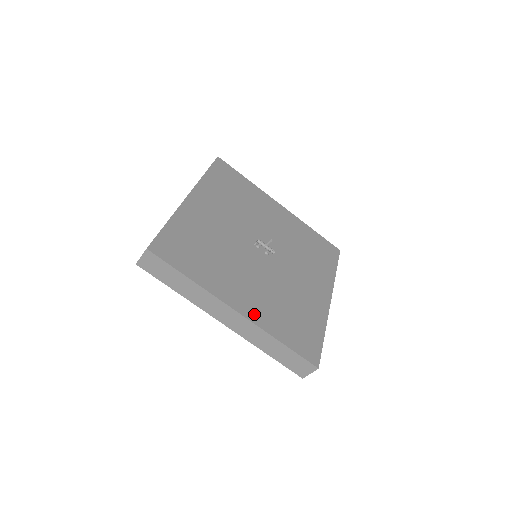
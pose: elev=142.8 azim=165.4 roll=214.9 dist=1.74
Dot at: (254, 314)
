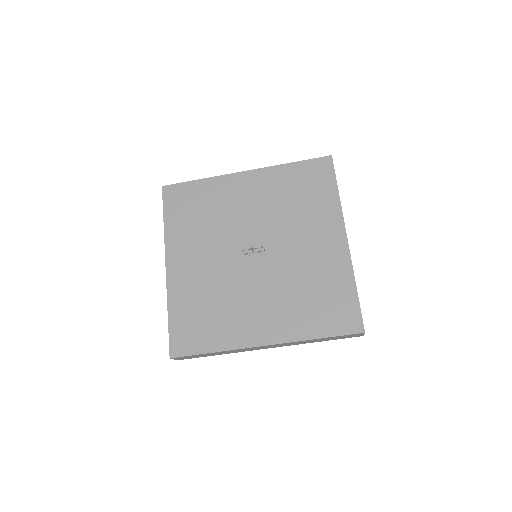
Dot at: (281, 333)
